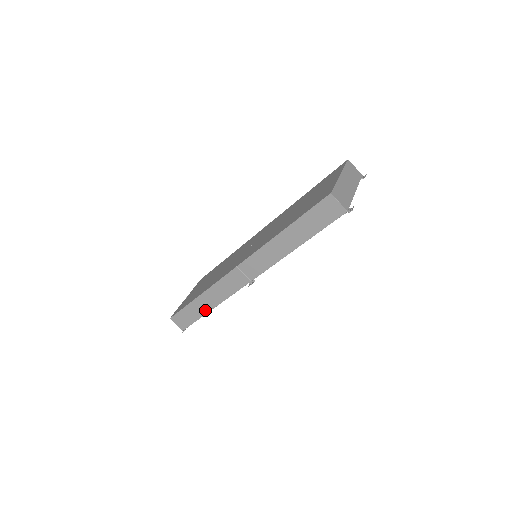
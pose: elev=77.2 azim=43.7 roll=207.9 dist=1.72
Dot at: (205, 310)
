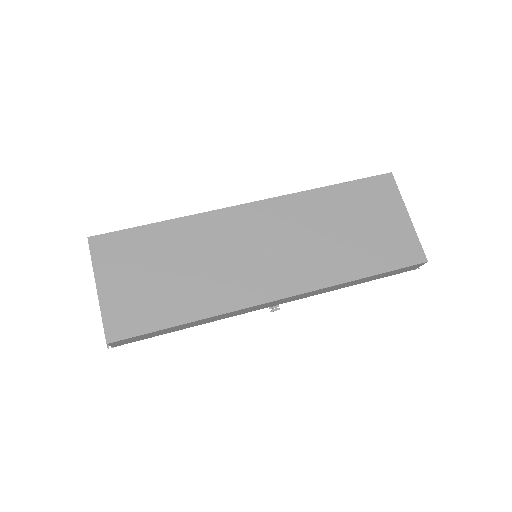
Dot at: (180, 329)
